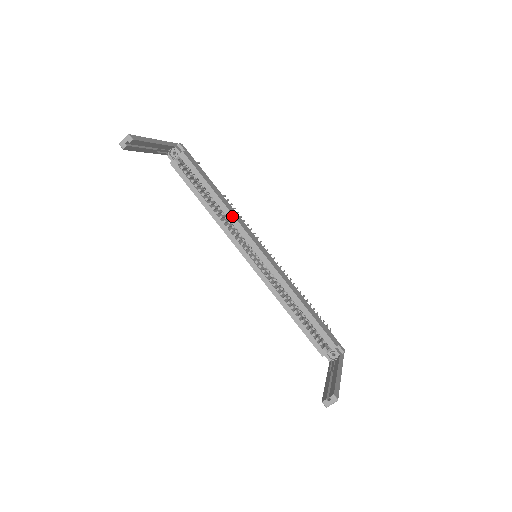
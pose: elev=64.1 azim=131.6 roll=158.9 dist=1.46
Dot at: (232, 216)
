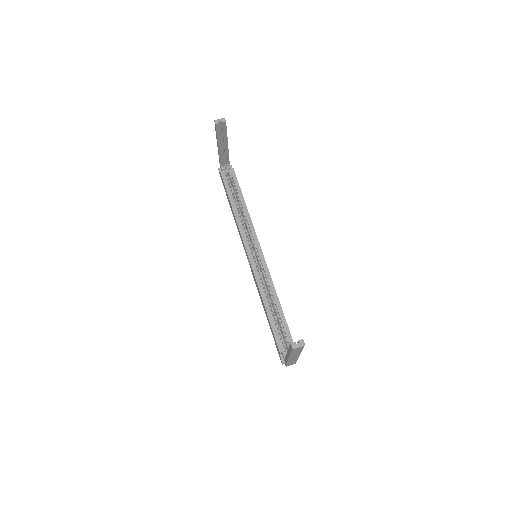
Dot at: (251, 221)
